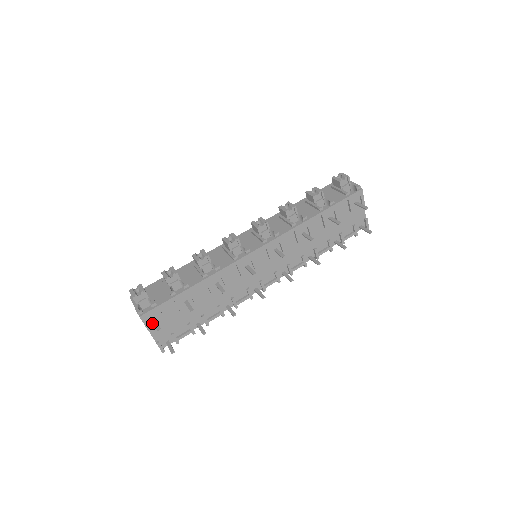
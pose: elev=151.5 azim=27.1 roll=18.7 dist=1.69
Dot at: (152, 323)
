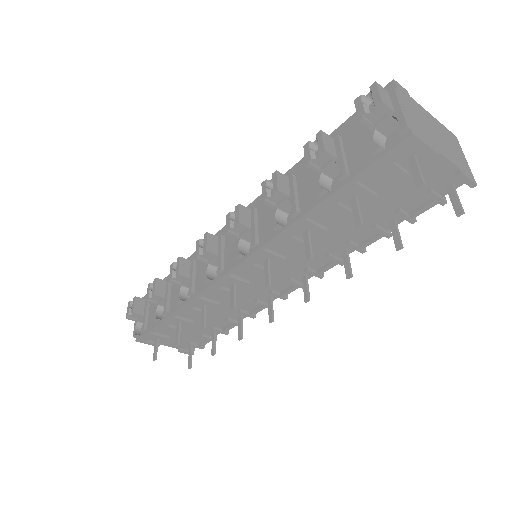
Dot at: (158, 340)
